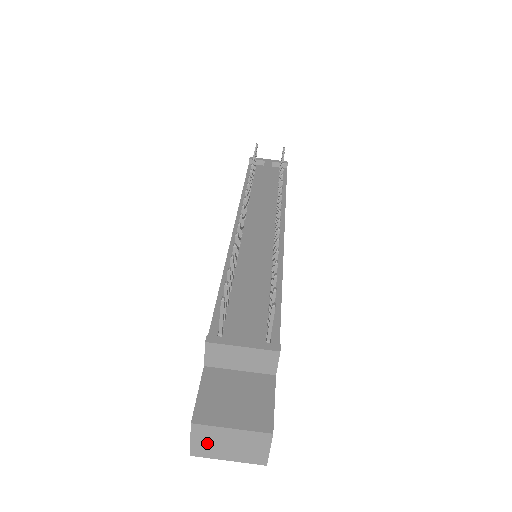
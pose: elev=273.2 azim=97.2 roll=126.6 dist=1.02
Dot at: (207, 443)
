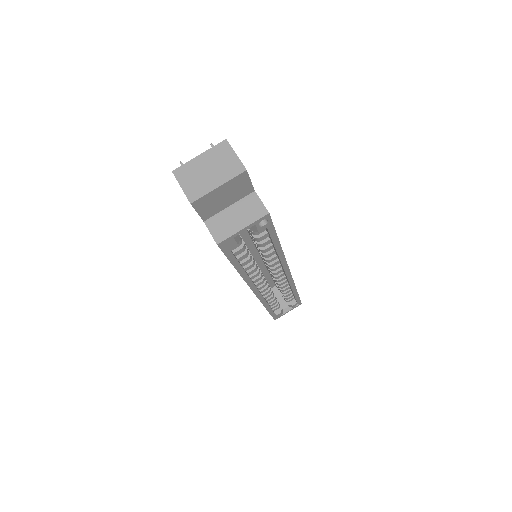
Dot at: (193, 181)
